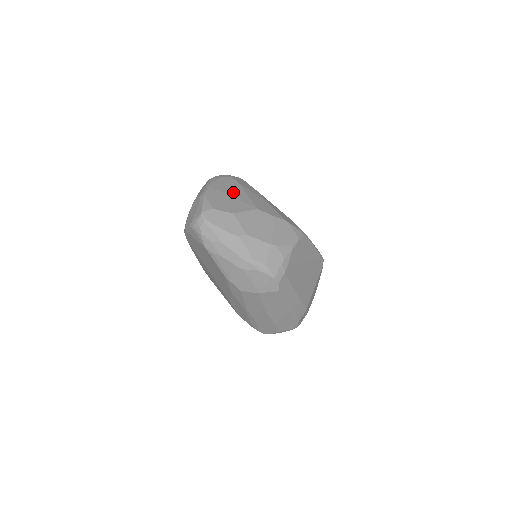
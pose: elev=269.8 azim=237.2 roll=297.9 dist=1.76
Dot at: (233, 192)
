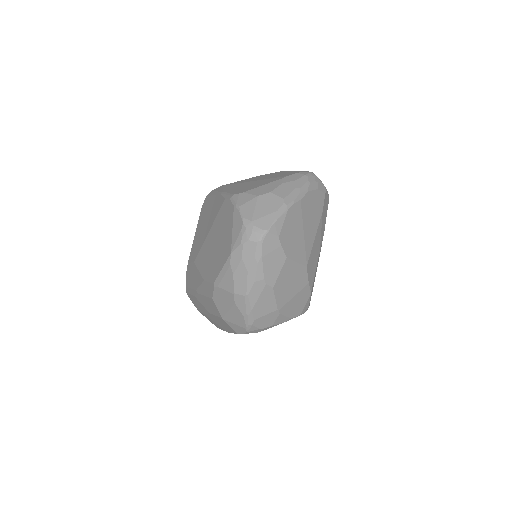
Dot at: (310, 223)
